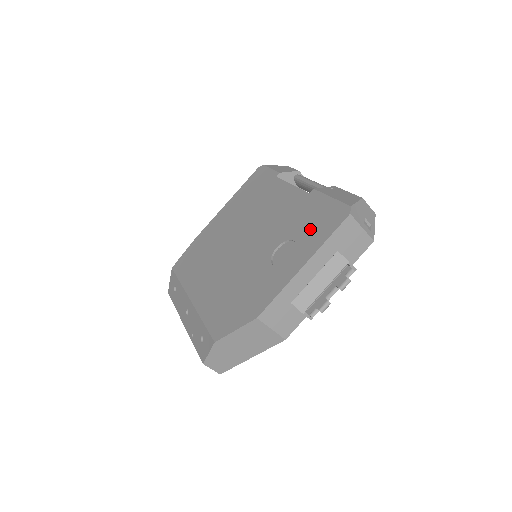
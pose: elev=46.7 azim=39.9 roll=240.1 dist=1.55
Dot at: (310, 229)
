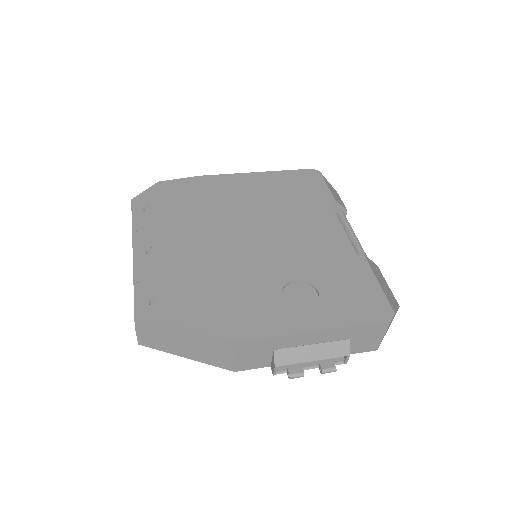
Dot at: (342, 296)
